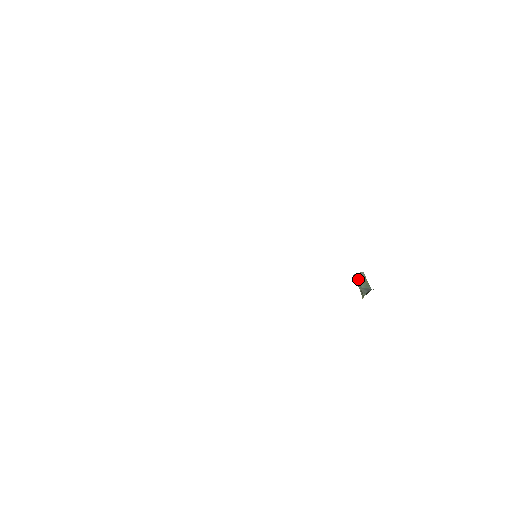
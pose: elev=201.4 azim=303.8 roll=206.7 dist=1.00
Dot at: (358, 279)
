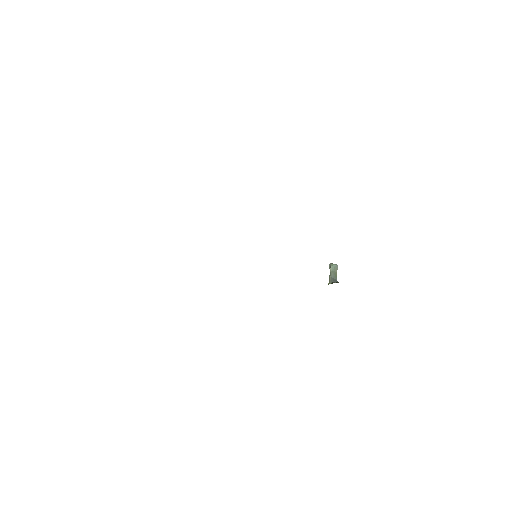
Dot at: (332, 269)
